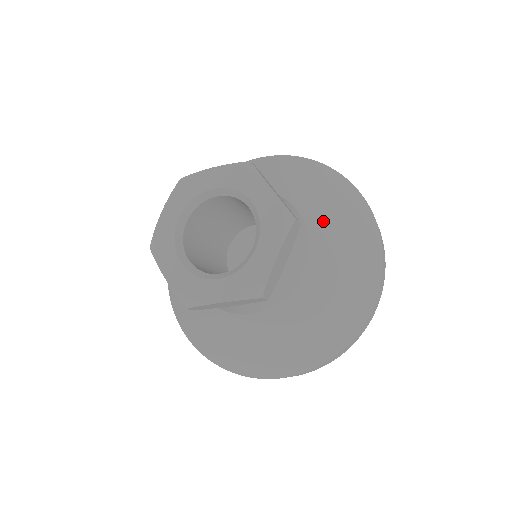
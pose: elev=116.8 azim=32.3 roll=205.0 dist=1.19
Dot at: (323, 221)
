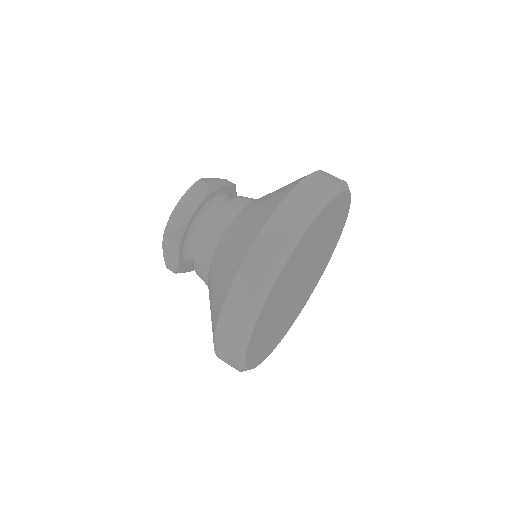
Dot at: occluded
